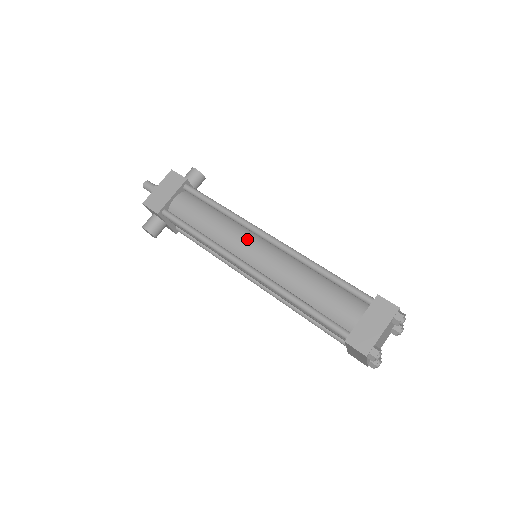
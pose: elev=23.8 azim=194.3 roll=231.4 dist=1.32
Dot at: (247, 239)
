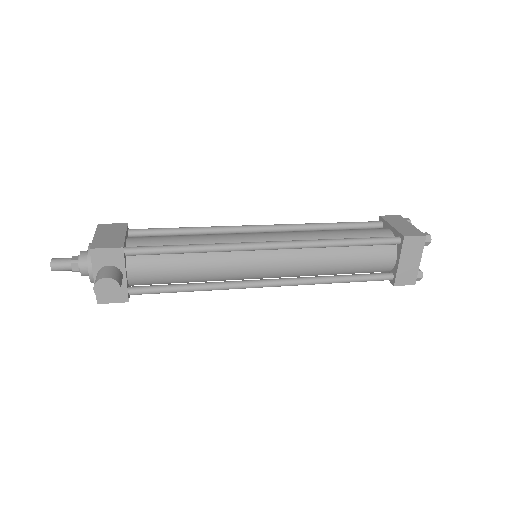
Dot at: (245, 233)
